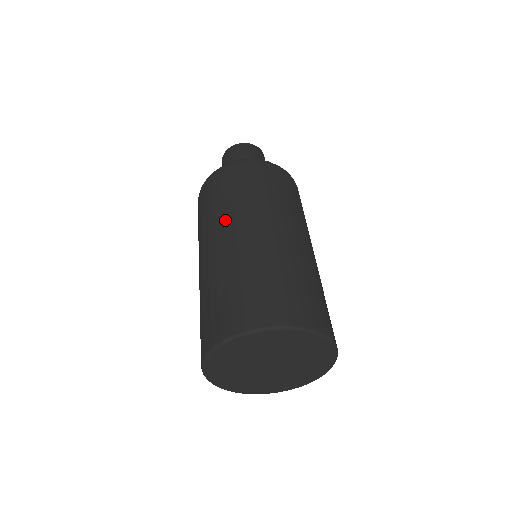
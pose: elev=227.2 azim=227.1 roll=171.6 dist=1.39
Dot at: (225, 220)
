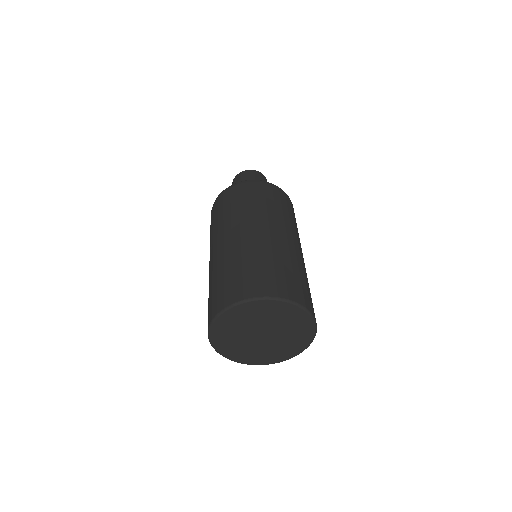
Dot at: (269, 219)
